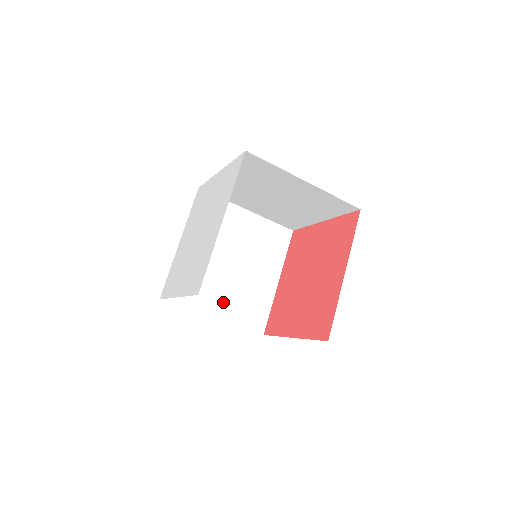
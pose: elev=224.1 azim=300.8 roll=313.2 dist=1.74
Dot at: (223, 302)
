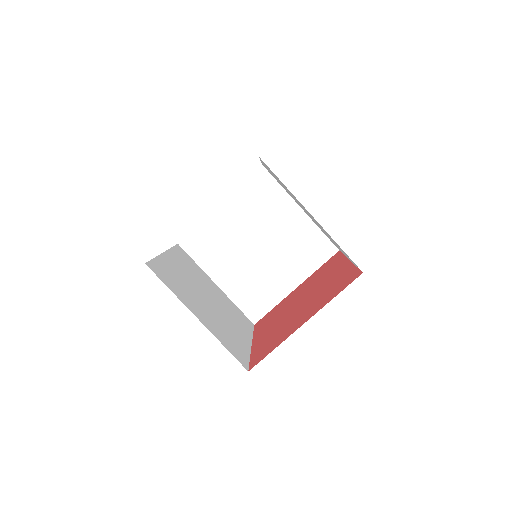
Dot at: (204, 316)
